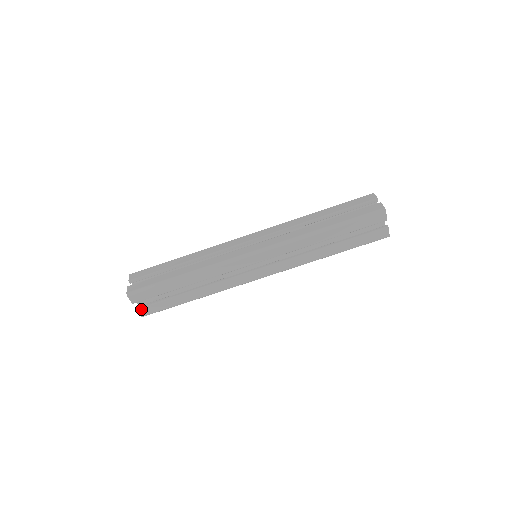
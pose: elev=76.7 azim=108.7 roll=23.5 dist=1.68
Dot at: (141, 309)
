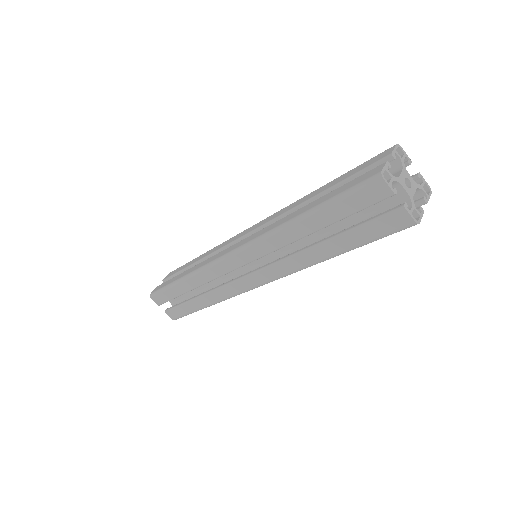
Dot at: occluded
